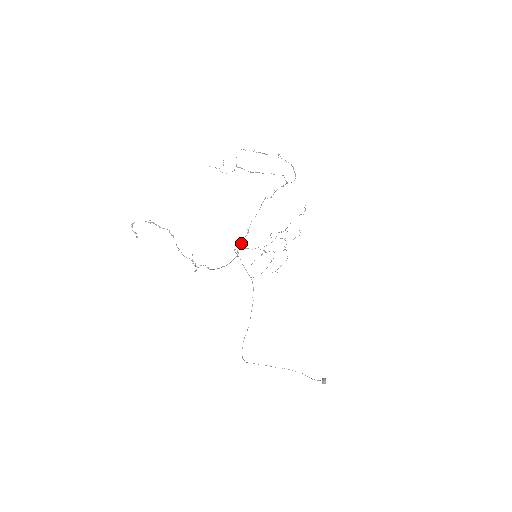
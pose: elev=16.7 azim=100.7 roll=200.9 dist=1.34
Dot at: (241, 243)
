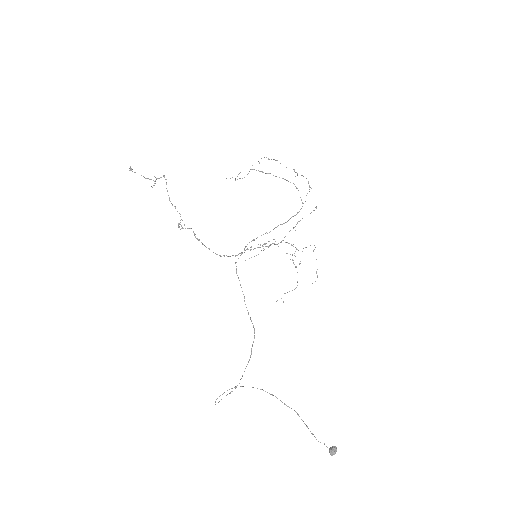
Dot at: occluded
